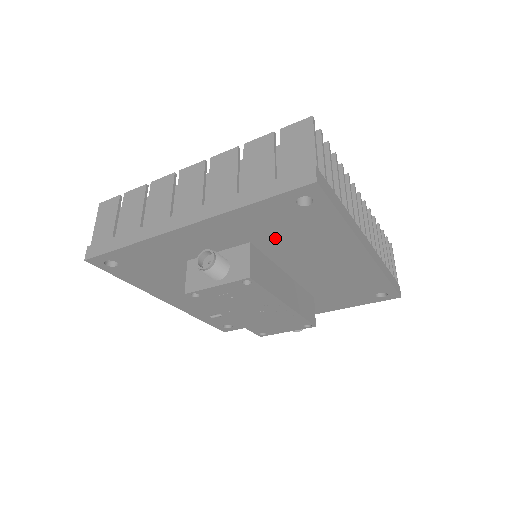
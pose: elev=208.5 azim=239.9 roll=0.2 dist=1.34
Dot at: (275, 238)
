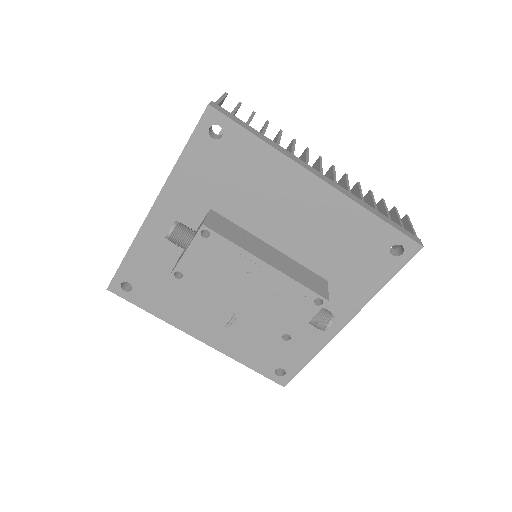
Dot at: (226, 194)
